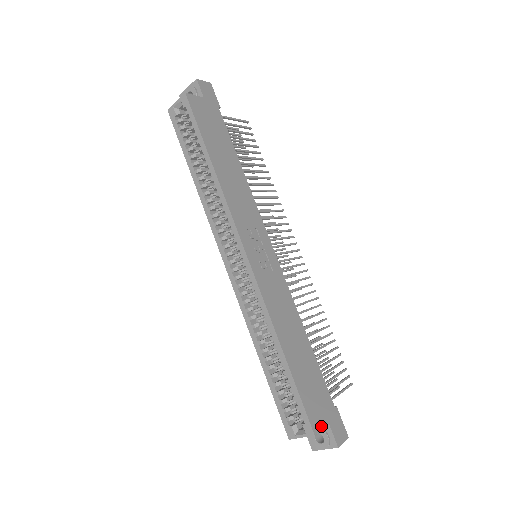
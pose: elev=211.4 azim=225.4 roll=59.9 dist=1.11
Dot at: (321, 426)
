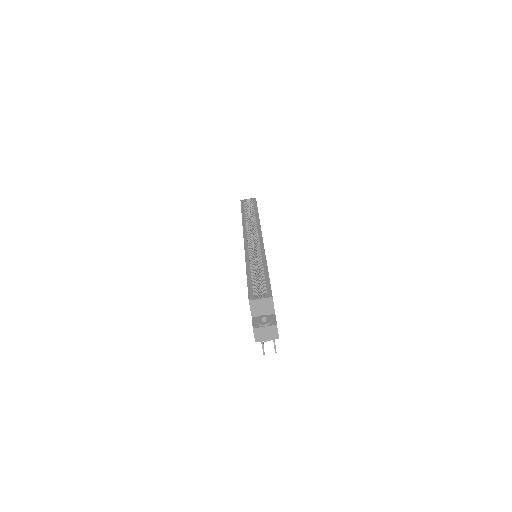
Dot at: occluded
